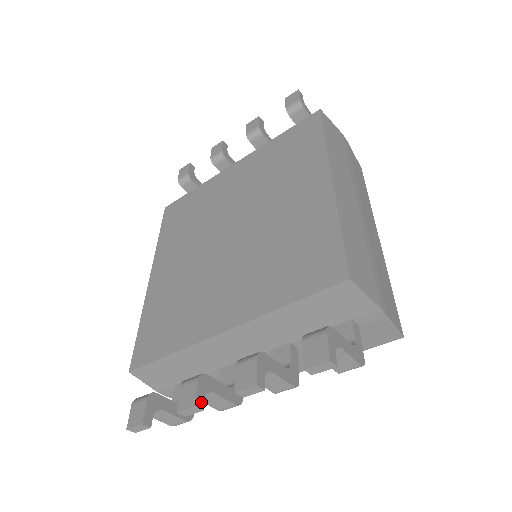
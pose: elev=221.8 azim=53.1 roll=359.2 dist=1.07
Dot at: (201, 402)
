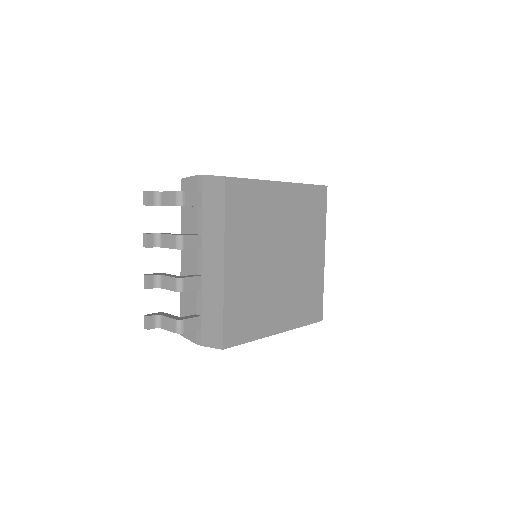
Dot at: (149, 275)
